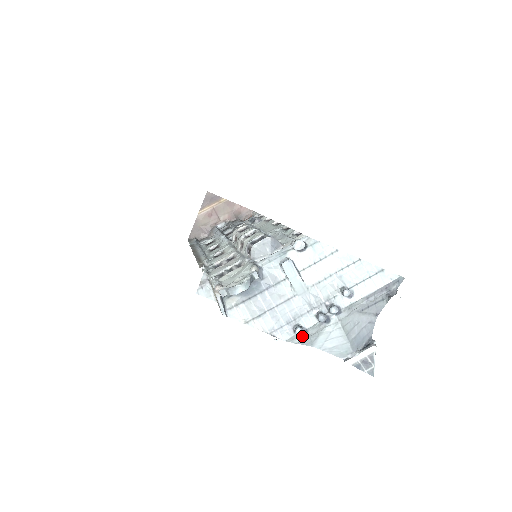
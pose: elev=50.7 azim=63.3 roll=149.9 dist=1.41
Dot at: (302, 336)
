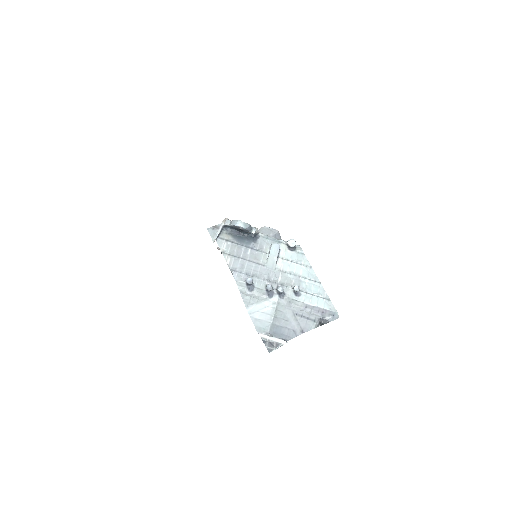
Dot at: (248, 290)
